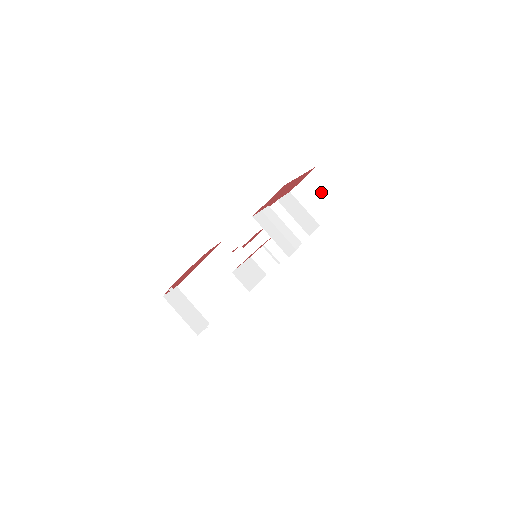
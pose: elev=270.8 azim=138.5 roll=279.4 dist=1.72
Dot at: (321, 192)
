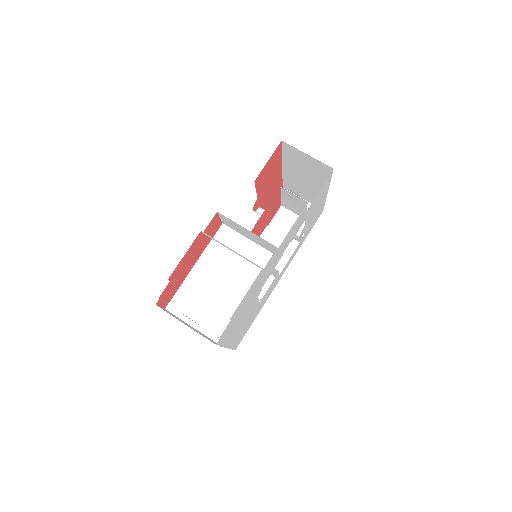
Dot at: occluded
